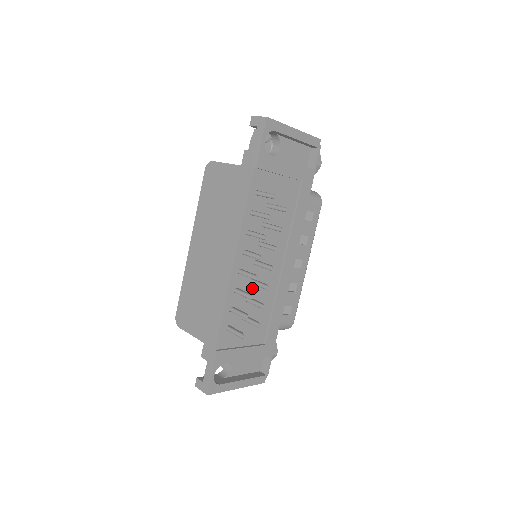
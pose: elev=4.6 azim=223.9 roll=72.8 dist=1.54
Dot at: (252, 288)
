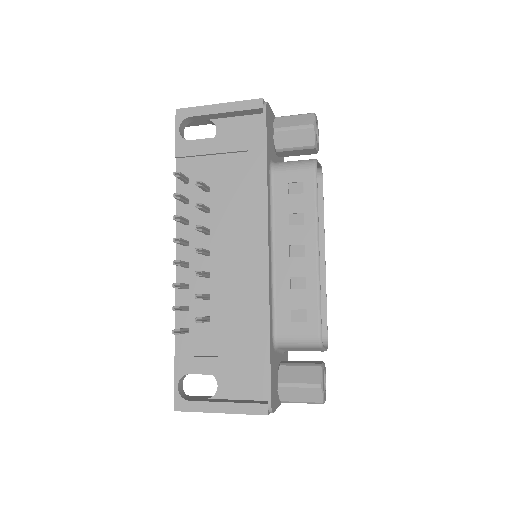
Dot at: (210, 283)
